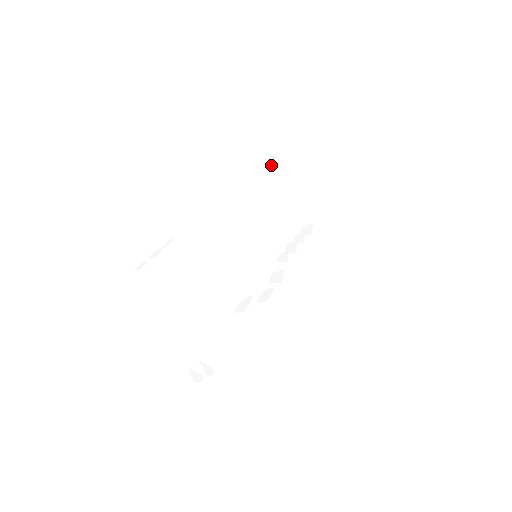
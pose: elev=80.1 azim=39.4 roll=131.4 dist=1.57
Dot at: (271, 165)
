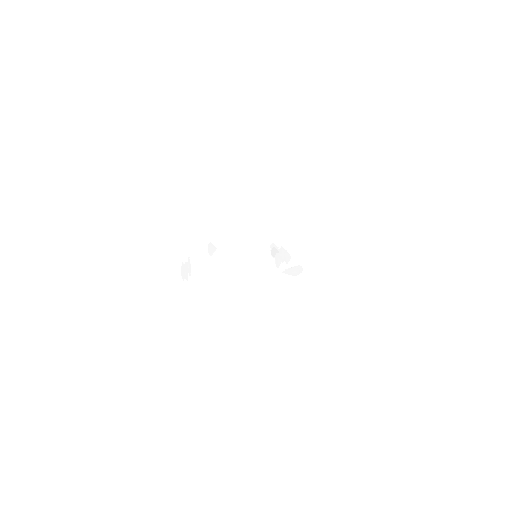
Dot at: (213, 249)
